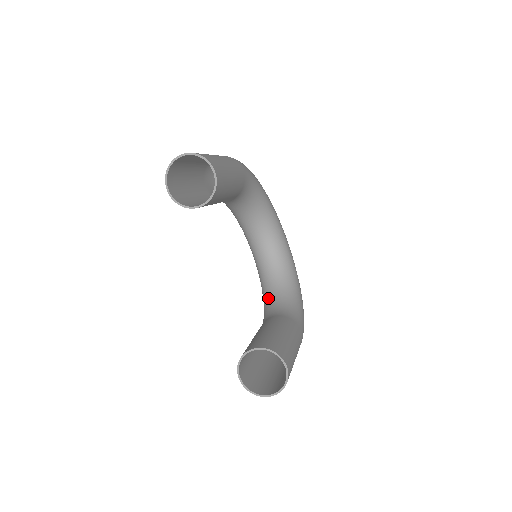
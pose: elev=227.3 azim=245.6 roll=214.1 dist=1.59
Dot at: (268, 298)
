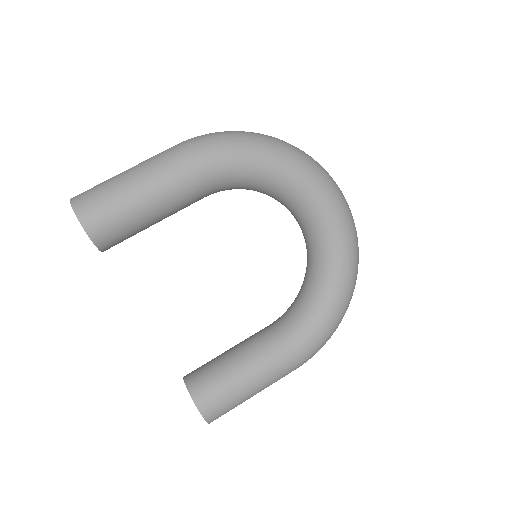
Dot at: occluded
